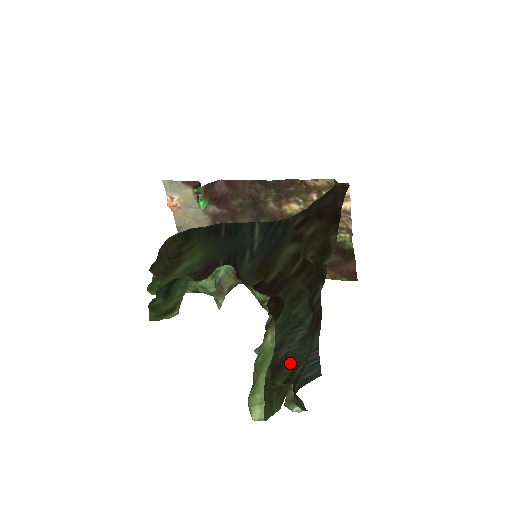
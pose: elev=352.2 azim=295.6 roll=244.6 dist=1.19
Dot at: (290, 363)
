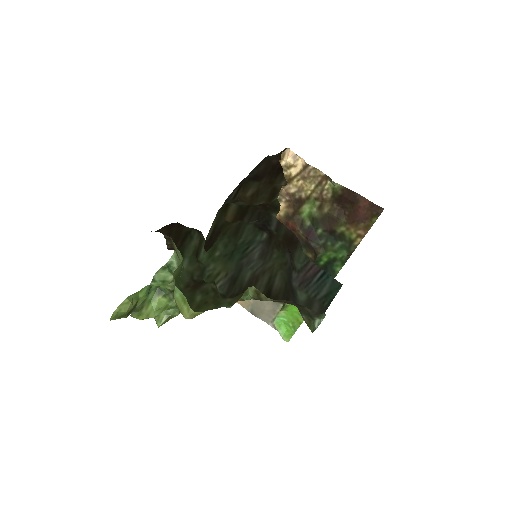
Dot at: (260, 280)
